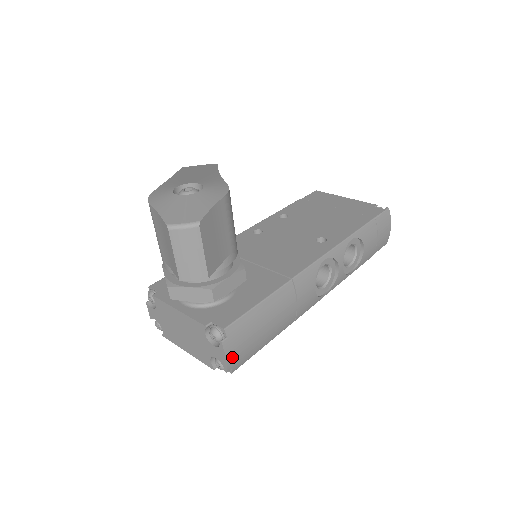
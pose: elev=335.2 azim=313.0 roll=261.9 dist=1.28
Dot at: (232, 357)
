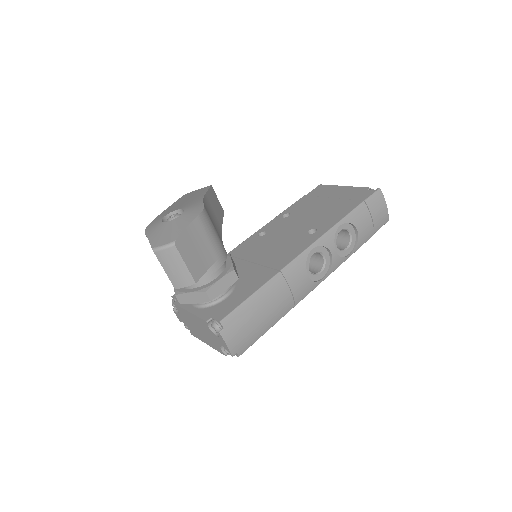
Dot at: (233, 344)
